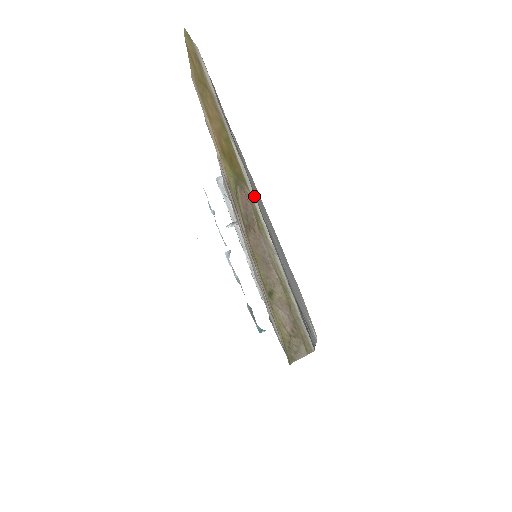
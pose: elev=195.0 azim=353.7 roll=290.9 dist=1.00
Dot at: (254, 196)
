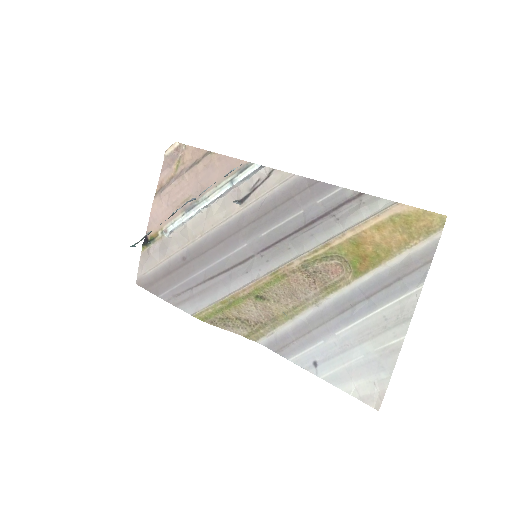
Dot at: (352, 285)
